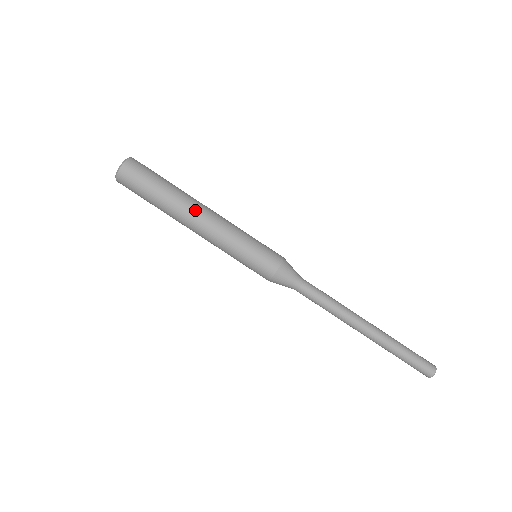
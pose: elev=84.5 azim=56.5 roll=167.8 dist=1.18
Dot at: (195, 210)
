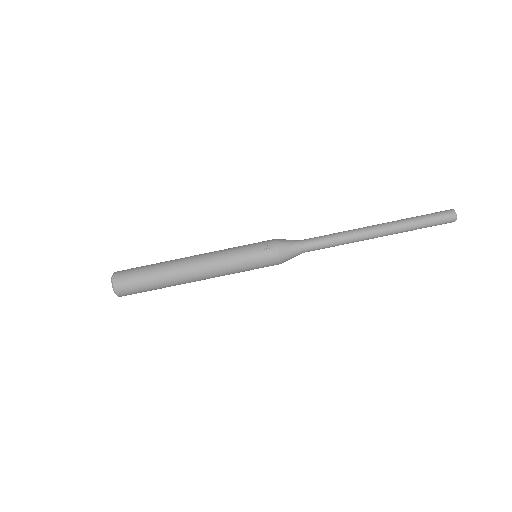
Dot at: (186, 261)
